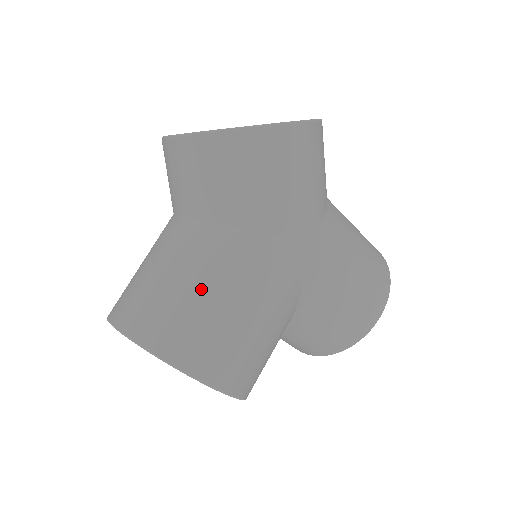
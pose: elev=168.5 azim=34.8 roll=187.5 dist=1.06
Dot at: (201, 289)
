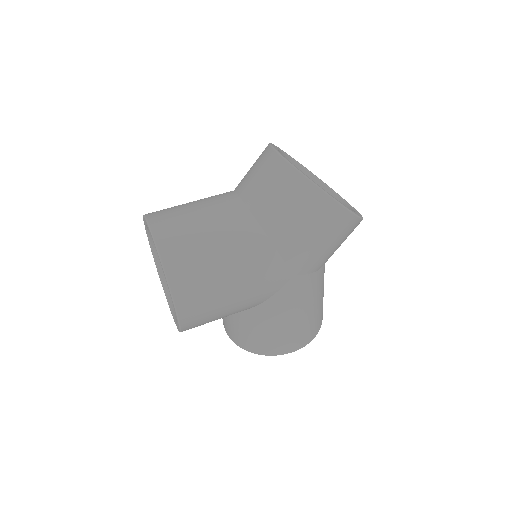
Dot at: (219, 252)
